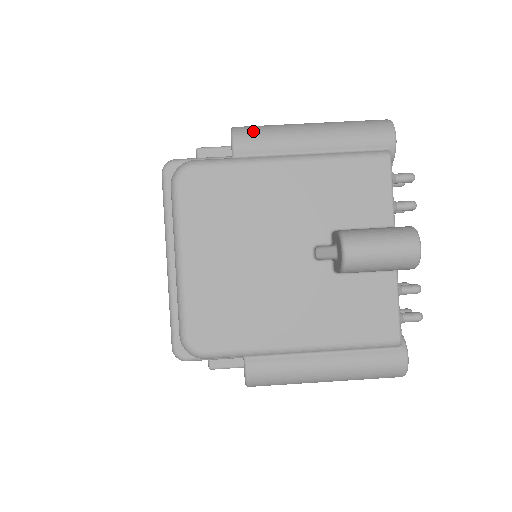
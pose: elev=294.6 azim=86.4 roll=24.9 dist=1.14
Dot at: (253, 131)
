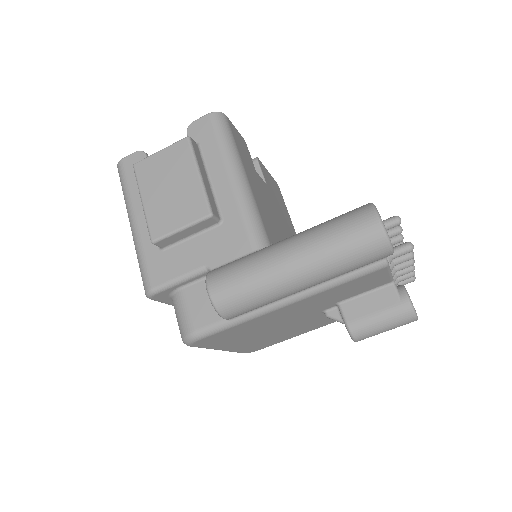
Dot at: (238, 305)
